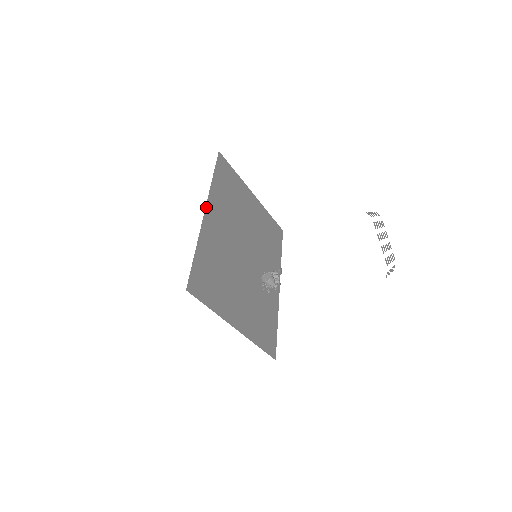
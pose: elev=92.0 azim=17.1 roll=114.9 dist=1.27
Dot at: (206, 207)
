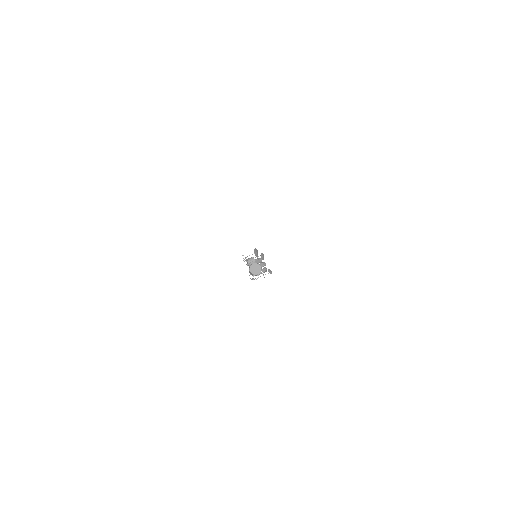
Dot at: occluded
